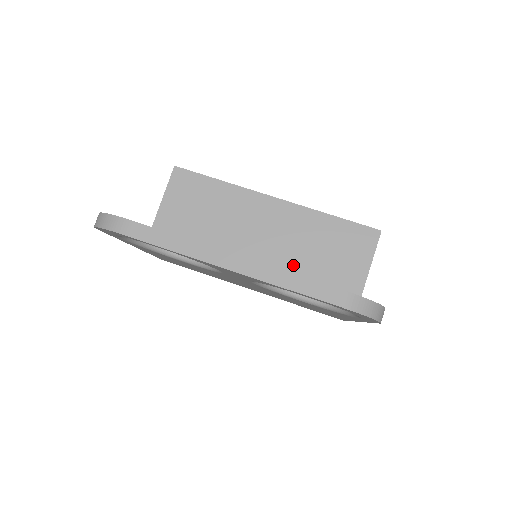
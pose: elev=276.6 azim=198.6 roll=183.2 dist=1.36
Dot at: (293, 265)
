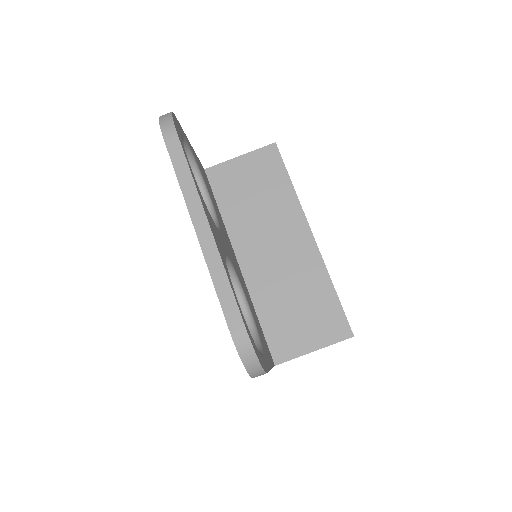
Dot at: (271, 289)
